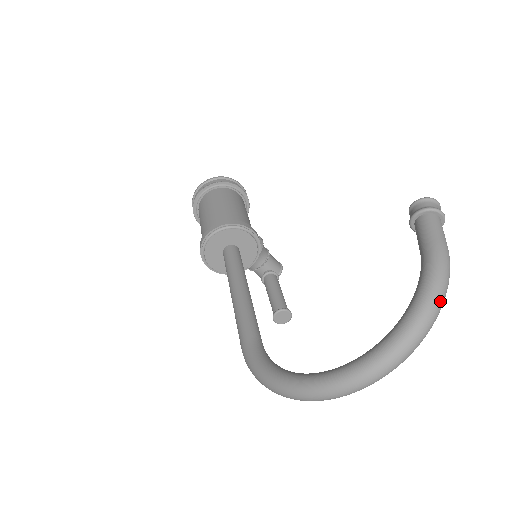
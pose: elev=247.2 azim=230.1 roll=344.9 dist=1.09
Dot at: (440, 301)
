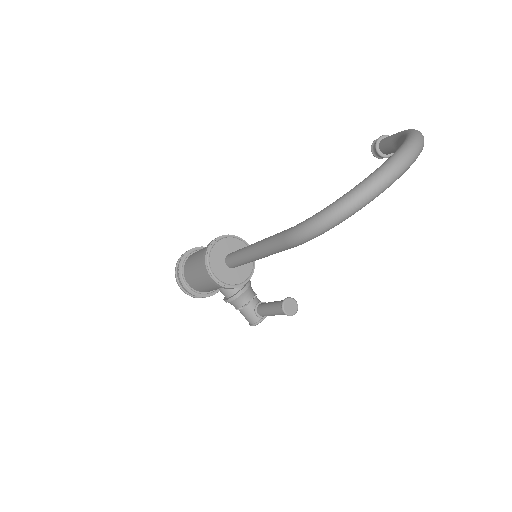
Dot at: (421, 133)
